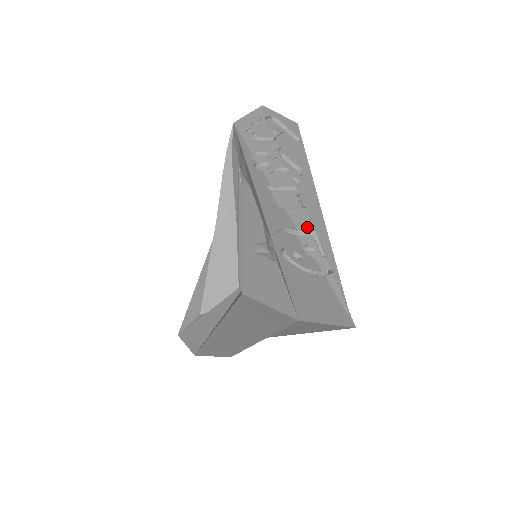
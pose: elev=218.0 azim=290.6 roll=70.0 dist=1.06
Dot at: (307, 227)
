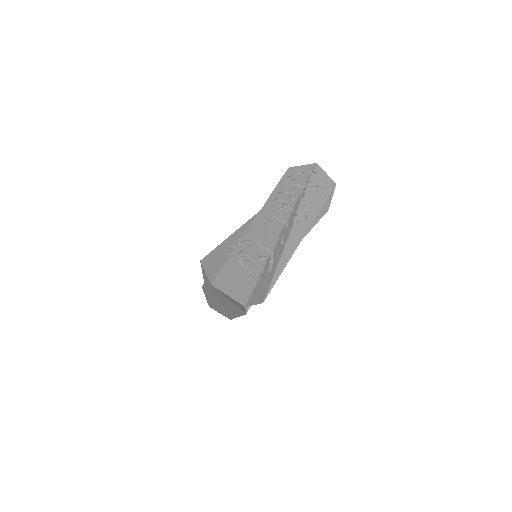
Dot at: (271, 247)
